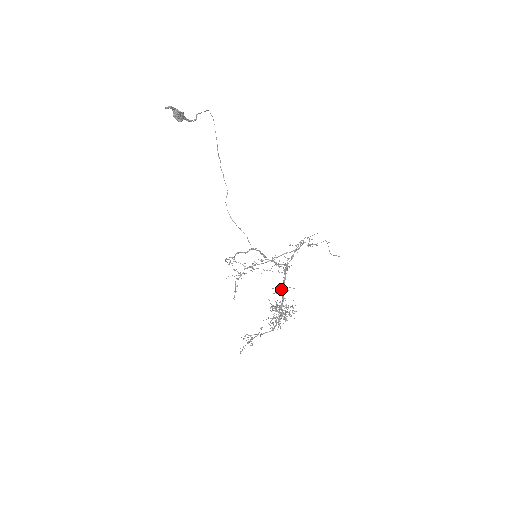
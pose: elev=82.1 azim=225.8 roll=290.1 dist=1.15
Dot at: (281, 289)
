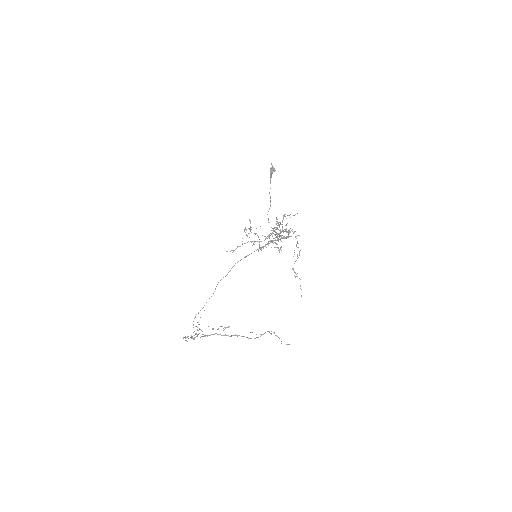
Dot at: occluded
